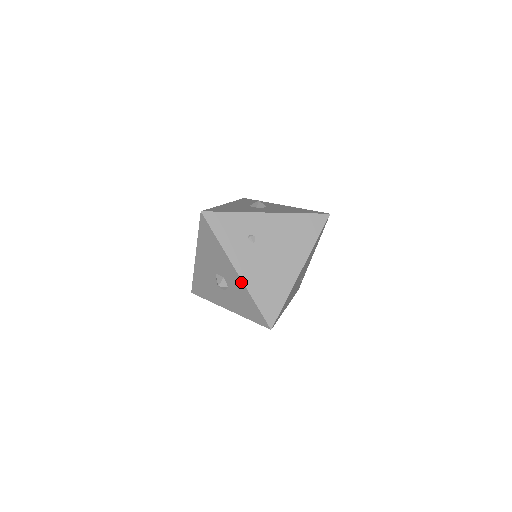
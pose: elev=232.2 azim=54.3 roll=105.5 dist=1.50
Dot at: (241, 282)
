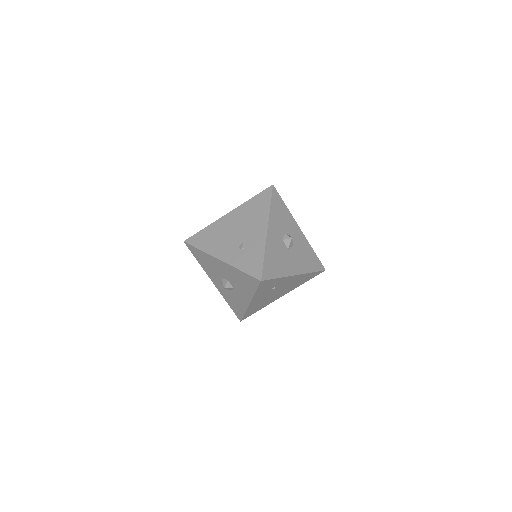
Dot at: (246, 306)
